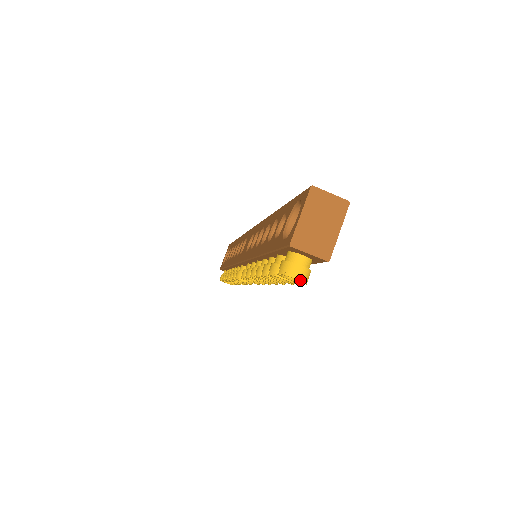
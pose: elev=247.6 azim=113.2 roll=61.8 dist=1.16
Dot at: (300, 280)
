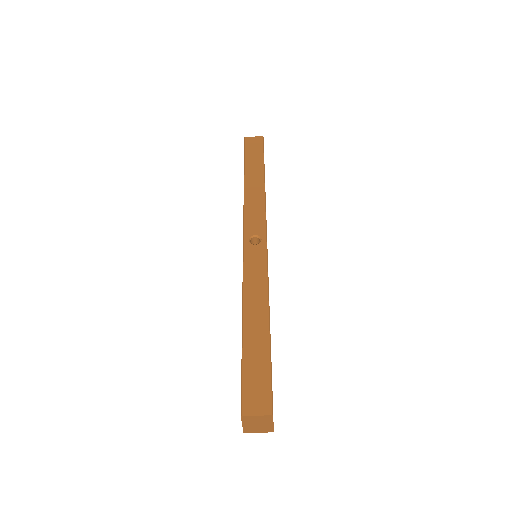
Dot at: occluded
